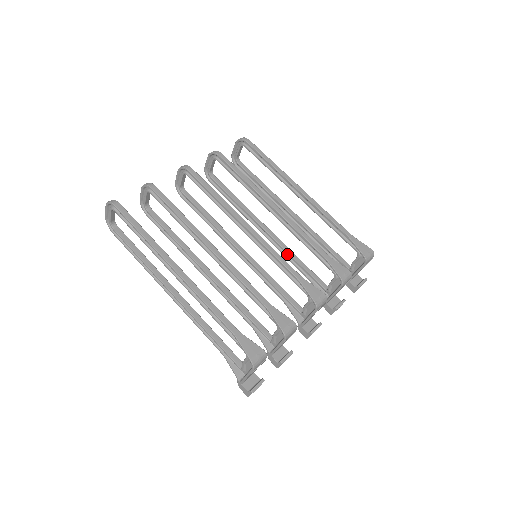
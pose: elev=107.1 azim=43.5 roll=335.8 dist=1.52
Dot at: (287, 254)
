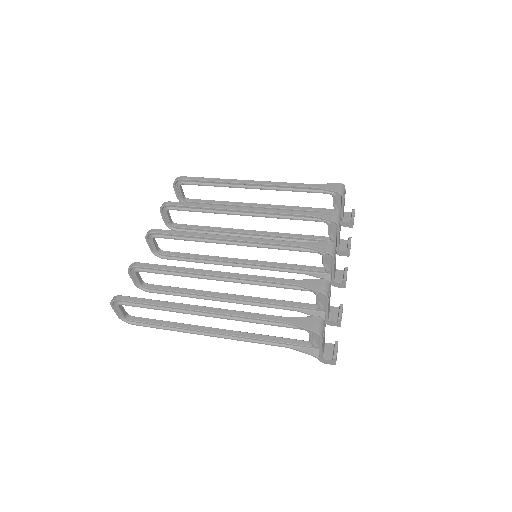
Dot at: (279, 238)
